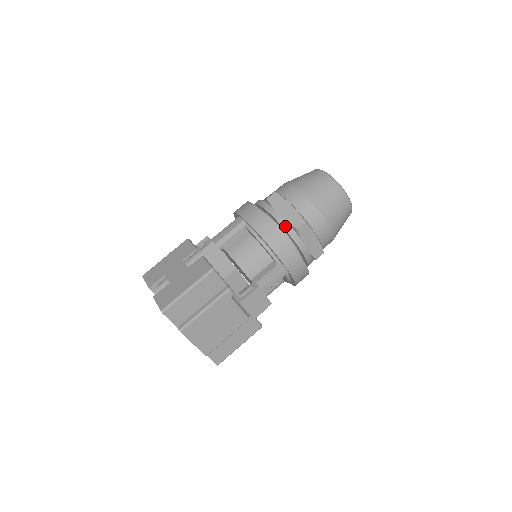
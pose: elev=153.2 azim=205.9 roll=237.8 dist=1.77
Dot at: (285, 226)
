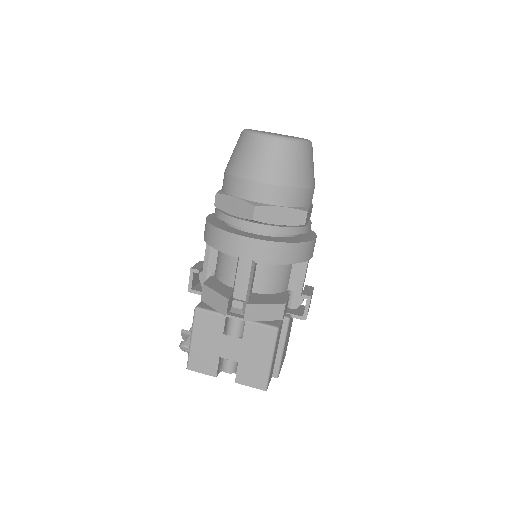
Dot at: (294, 232)
